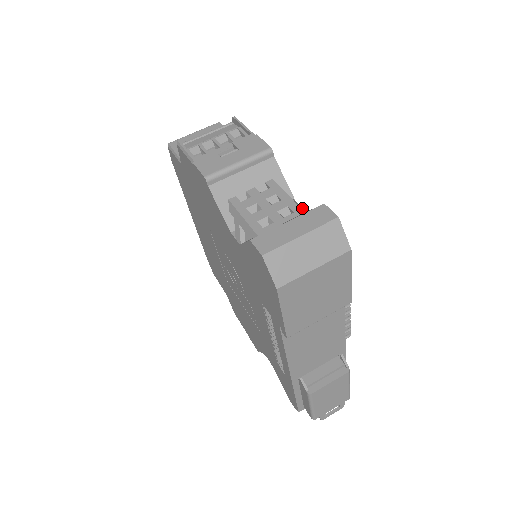
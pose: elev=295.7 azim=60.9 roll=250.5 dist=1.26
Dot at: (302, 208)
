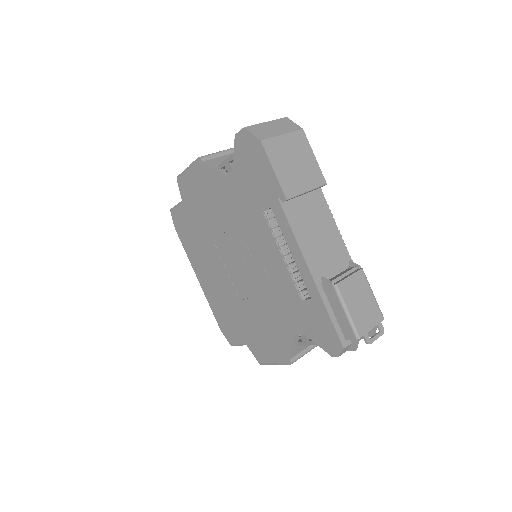
Dot at: occluded
